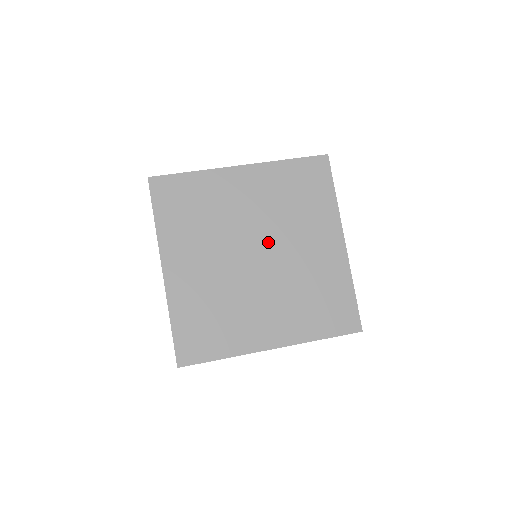
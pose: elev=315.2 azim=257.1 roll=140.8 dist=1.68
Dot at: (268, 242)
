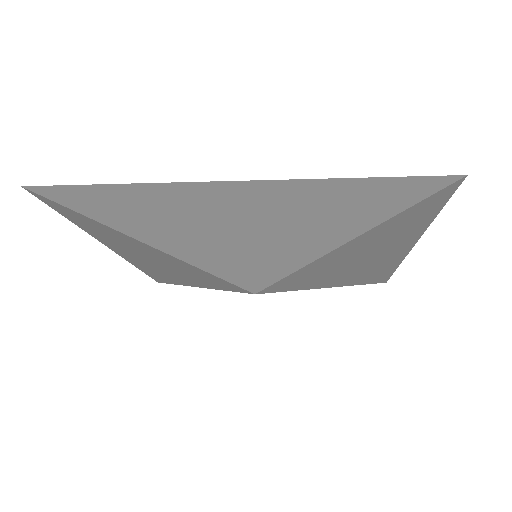
Dot at: occluded
